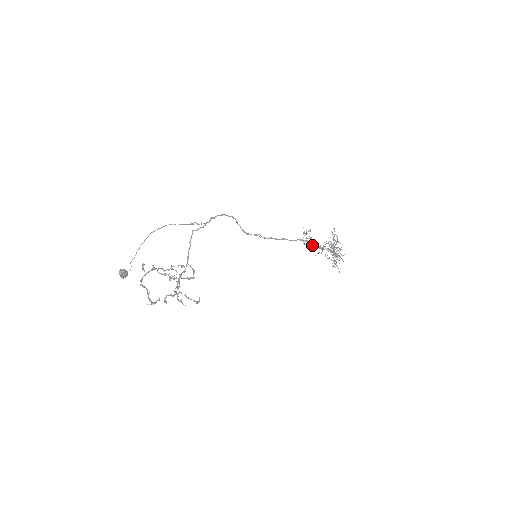
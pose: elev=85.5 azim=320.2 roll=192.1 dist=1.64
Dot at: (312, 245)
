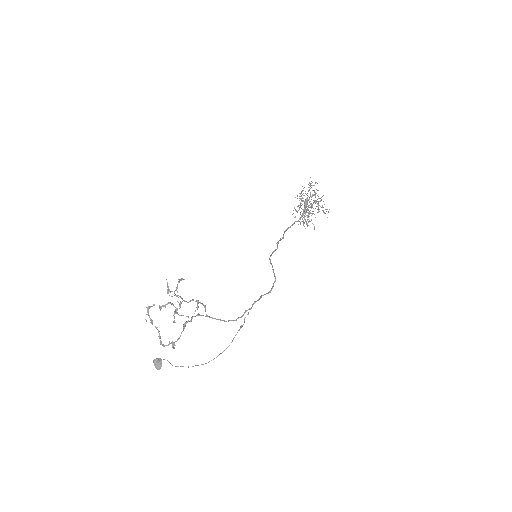
Dot at: occluded
